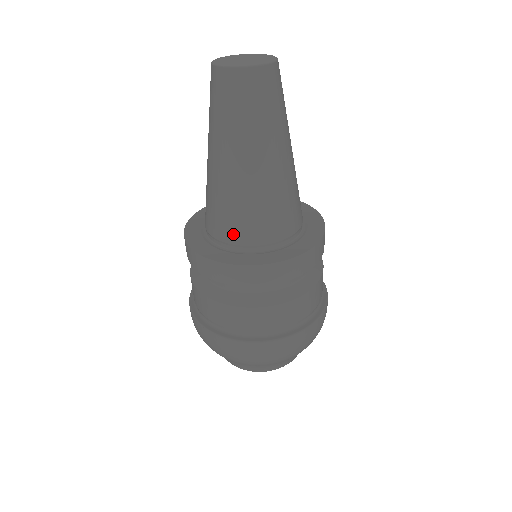
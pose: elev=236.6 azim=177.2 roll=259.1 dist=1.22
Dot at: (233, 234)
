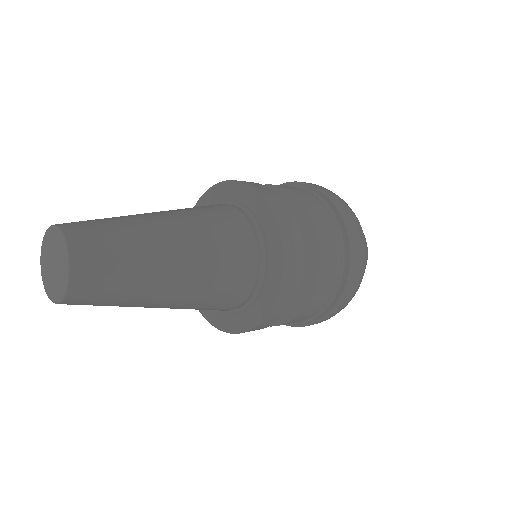
Dot at: occluded
